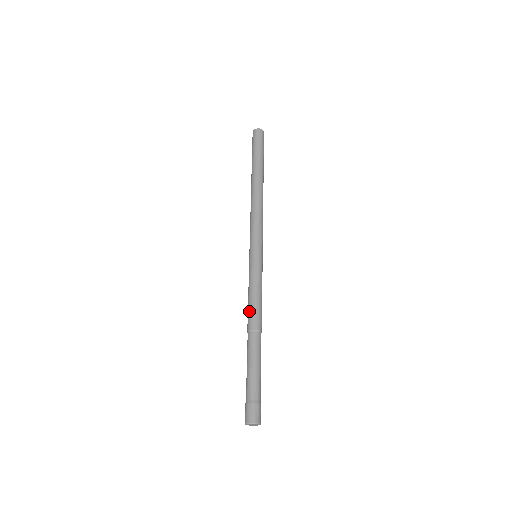
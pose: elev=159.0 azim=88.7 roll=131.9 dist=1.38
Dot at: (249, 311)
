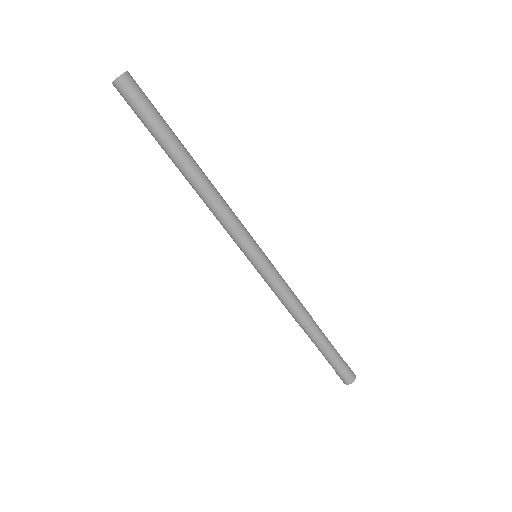
Dot at: (293, 313)
